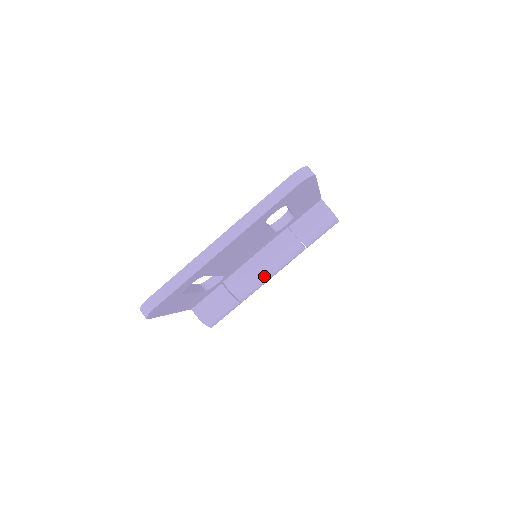
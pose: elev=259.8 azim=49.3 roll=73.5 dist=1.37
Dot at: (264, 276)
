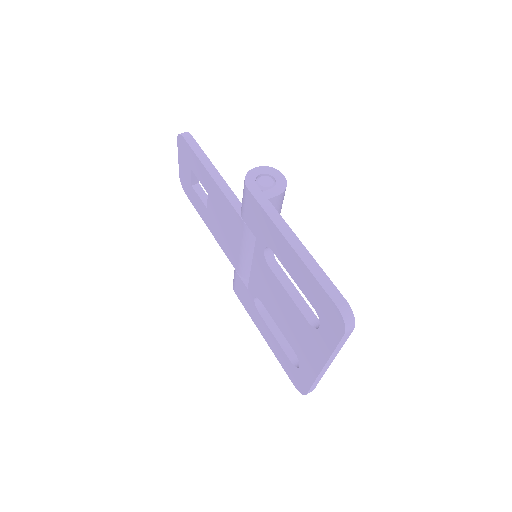
Dot at: occluded
